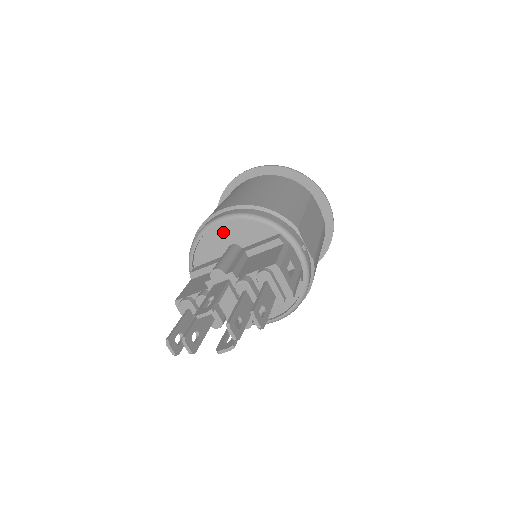
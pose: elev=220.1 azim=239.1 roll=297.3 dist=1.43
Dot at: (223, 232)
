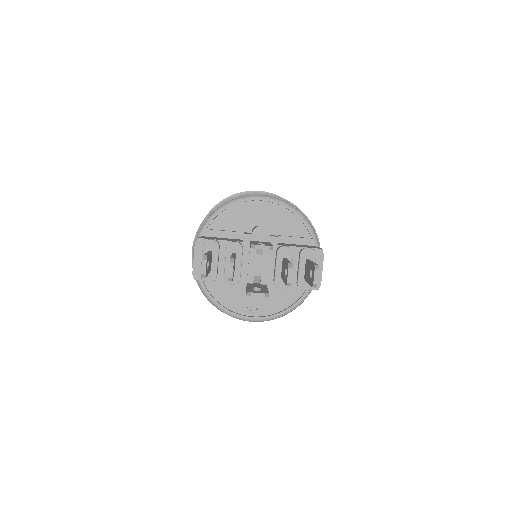
Dot at: (260, 210)
